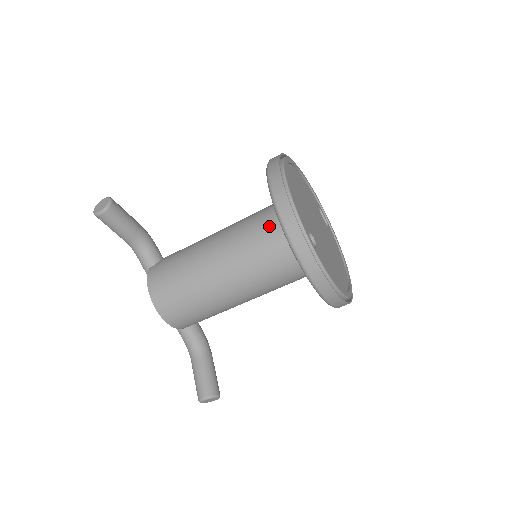
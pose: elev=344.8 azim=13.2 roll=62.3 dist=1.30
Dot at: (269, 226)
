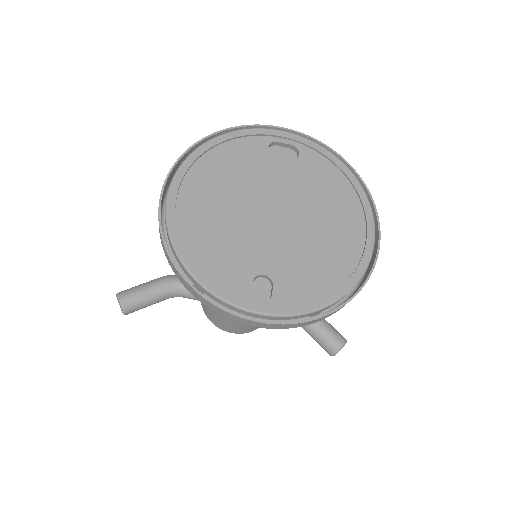
Dot at: occluded
